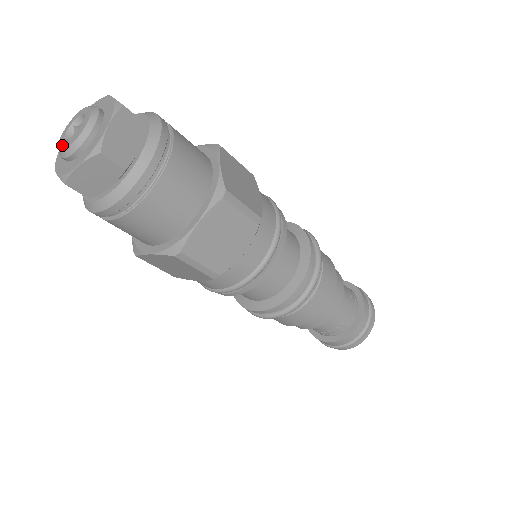
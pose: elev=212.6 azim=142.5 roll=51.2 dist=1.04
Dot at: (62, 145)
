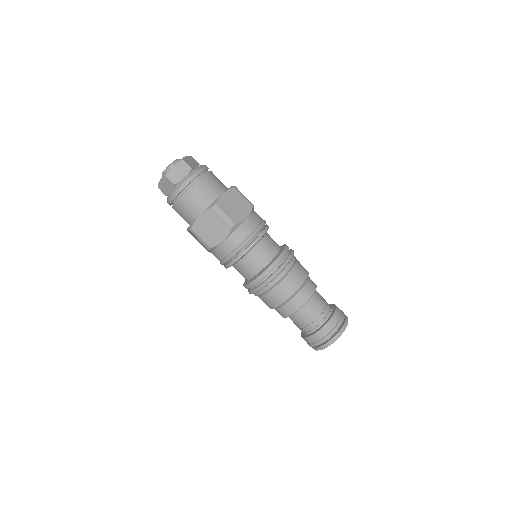
Dot at: (164, 170)
